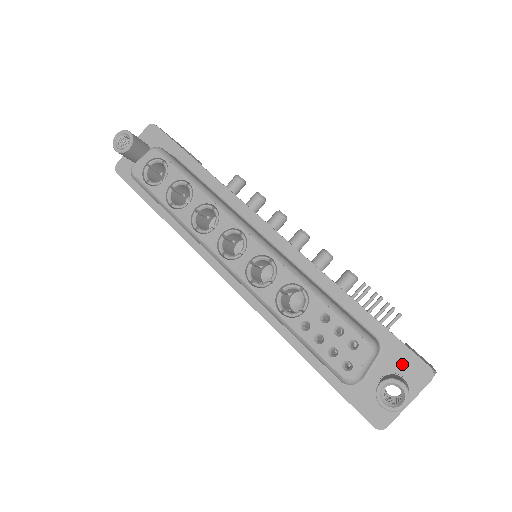
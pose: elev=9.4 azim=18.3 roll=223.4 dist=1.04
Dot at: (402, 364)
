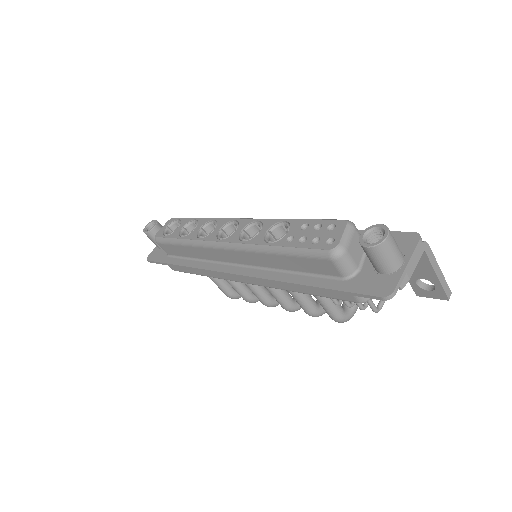
Dot at: occluded
